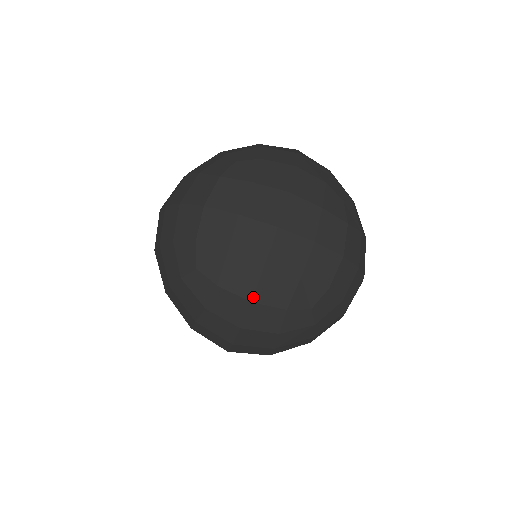
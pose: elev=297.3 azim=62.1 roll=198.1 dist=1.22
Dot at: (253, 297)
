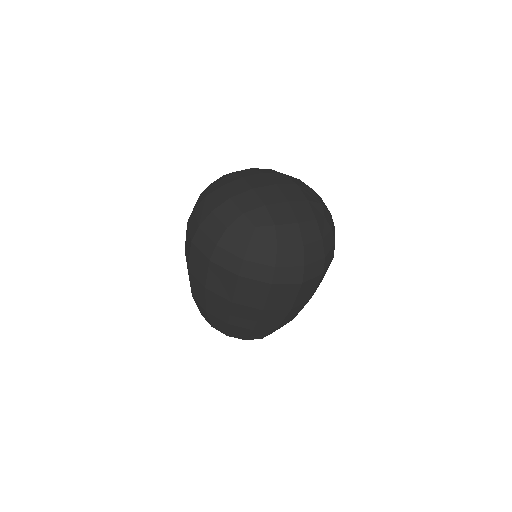
Dot at: (233, 197)
